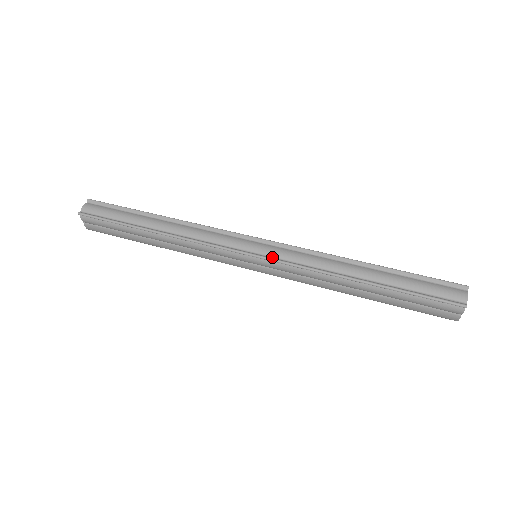
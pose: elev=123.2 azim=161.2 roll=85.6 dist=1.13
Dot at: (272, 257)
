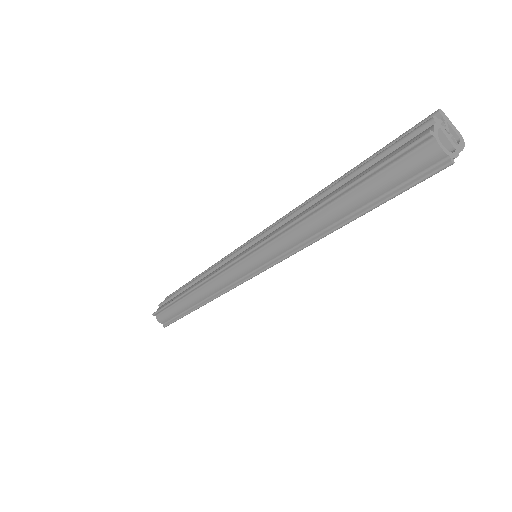
Dot at: (264, 265)
